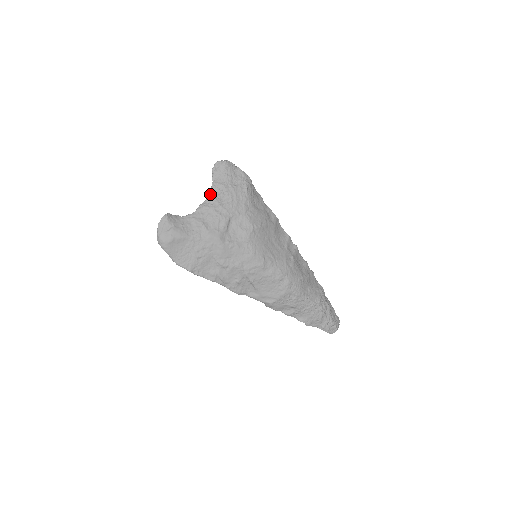
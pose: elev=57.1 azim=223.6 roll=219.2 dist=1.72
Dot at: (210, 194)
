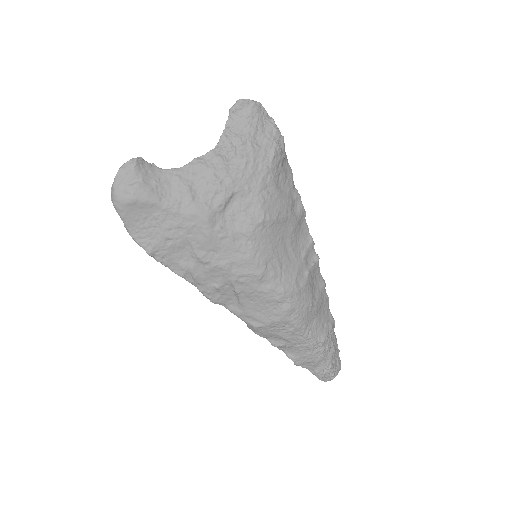
Dot at: (215, 146)
